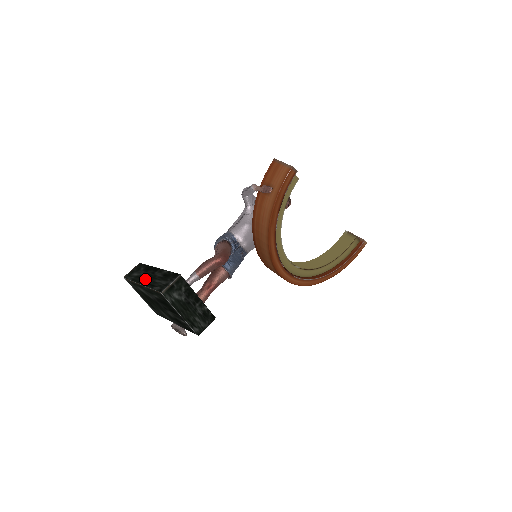
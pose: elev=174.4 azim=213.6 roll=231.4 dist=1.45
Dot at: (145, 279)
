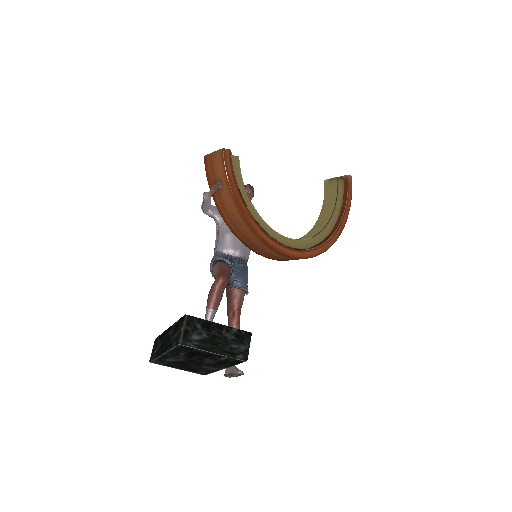
Dot at: (163, 346)
